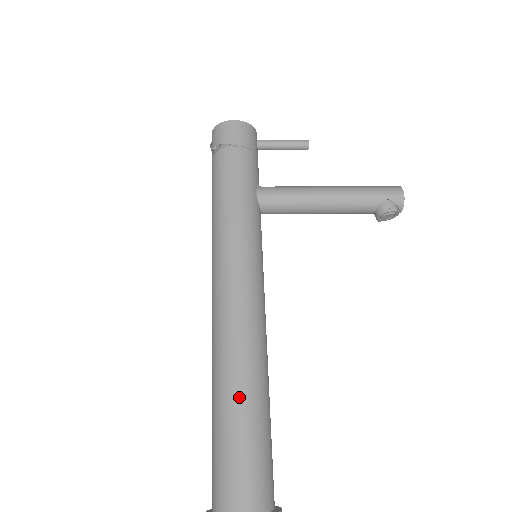
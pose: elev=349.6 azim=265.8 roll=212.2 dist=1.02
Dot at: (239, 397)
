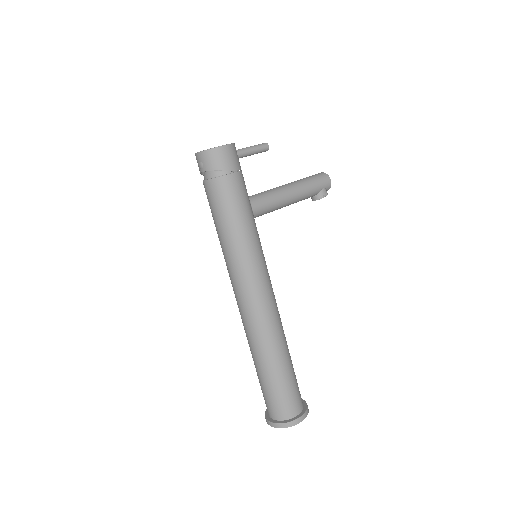
Dot at: (282, 359)
